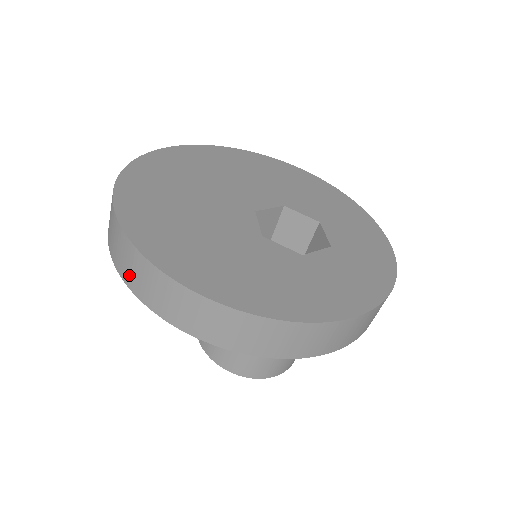
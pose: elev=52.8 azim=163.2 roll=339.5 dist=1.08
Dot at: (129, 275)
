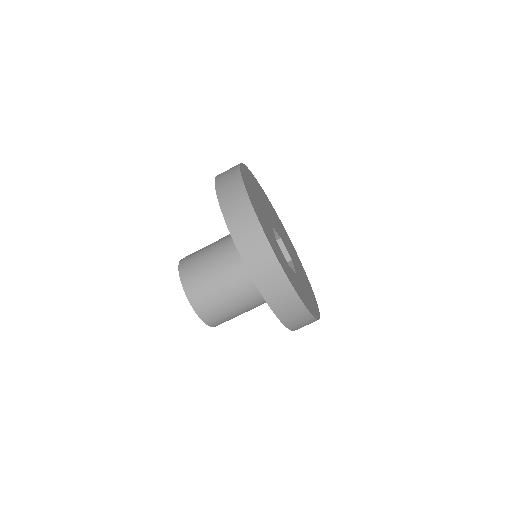
Dot at: occluded
